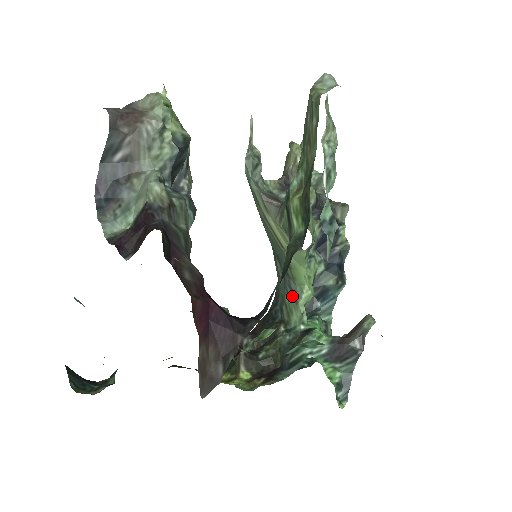
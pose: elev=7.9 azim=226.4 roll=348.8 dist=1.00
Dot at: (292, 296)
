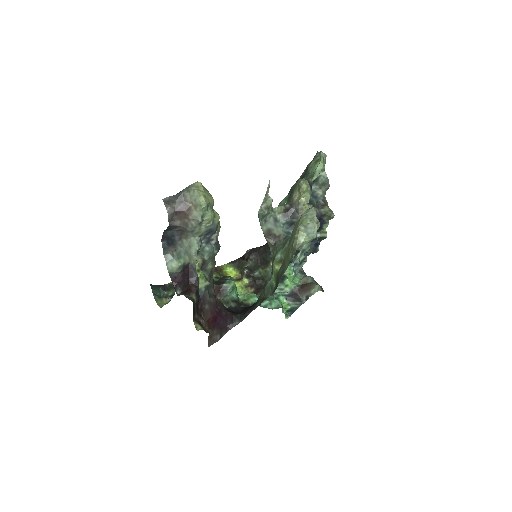
Dot at: occluded
